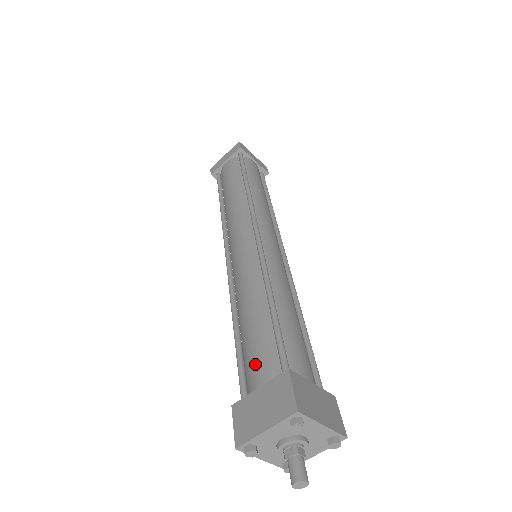
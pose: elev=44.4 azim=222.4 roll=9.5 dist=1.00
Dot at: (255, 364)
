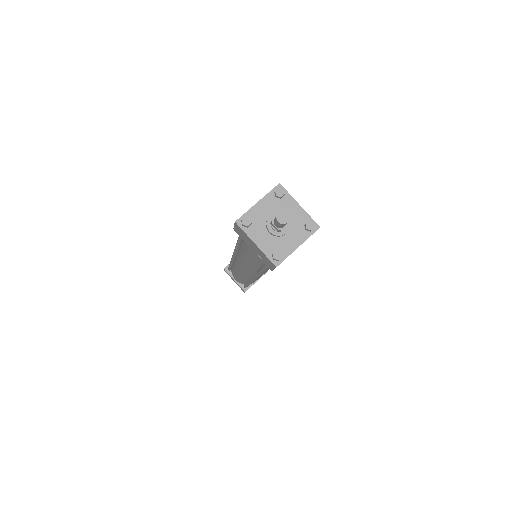
Dot at: occluded
